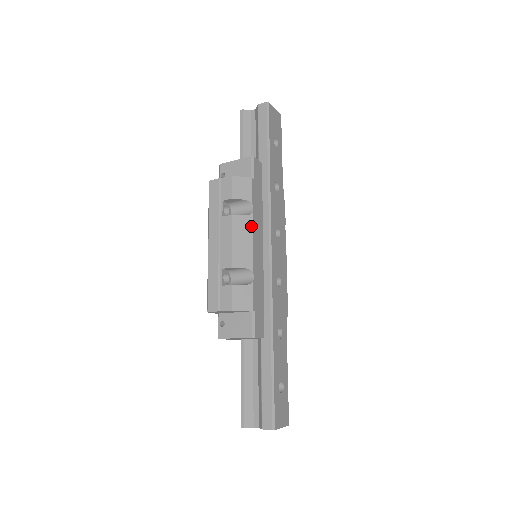
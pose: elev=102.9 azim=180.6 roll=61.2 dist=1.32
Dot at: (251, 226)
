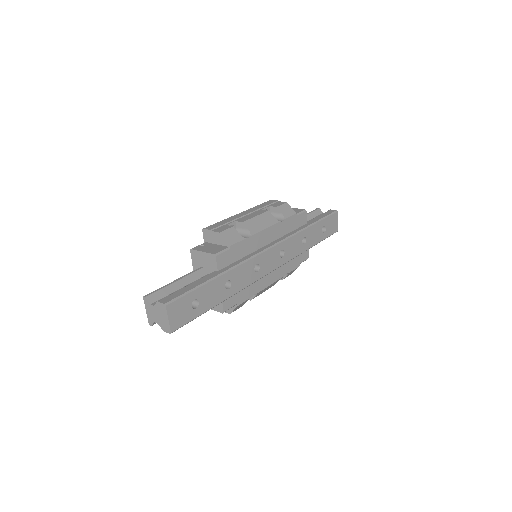
Dot at: (273, 224)
